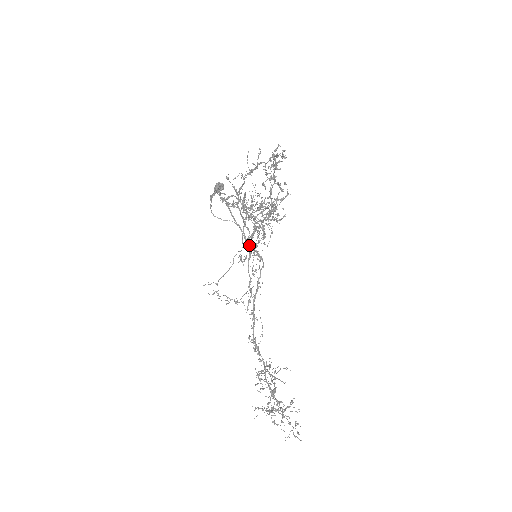
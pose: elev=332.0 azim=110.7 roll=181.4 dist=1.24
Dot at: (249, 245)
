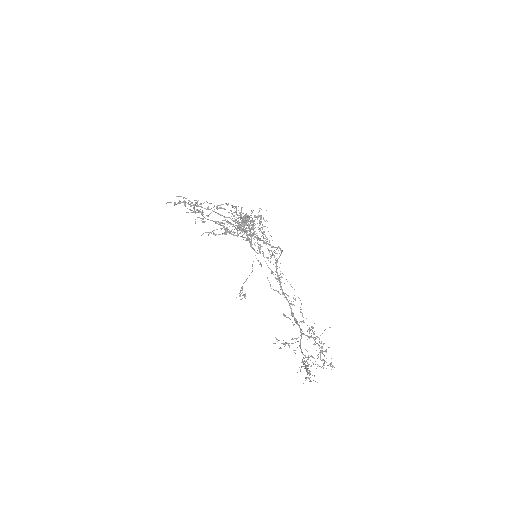
Dot at: (271, 246)
